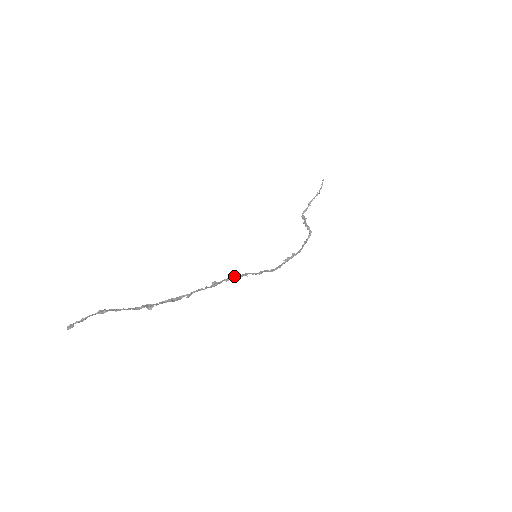
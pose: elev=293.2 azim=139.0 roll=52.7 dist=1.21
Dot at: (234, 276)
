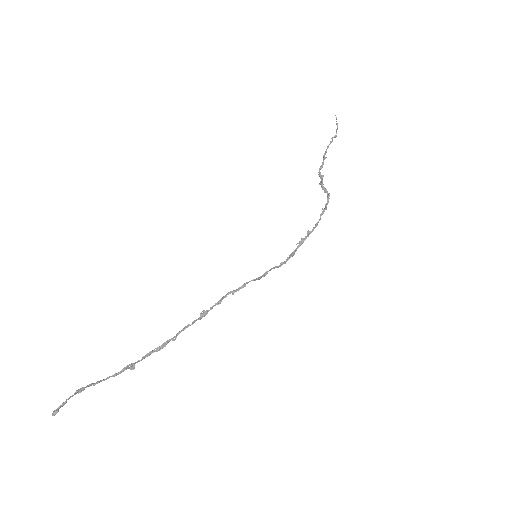
Dot at: (228, 294)
